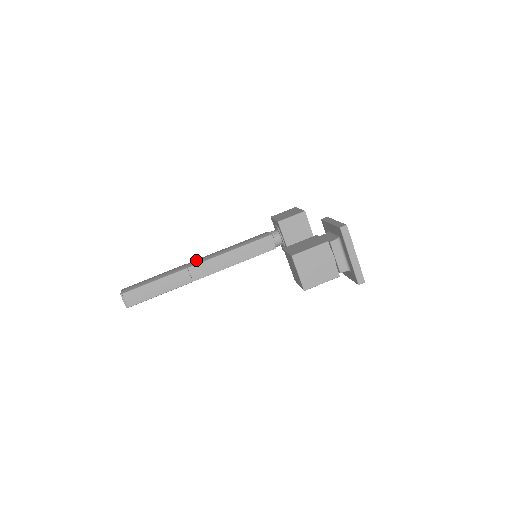
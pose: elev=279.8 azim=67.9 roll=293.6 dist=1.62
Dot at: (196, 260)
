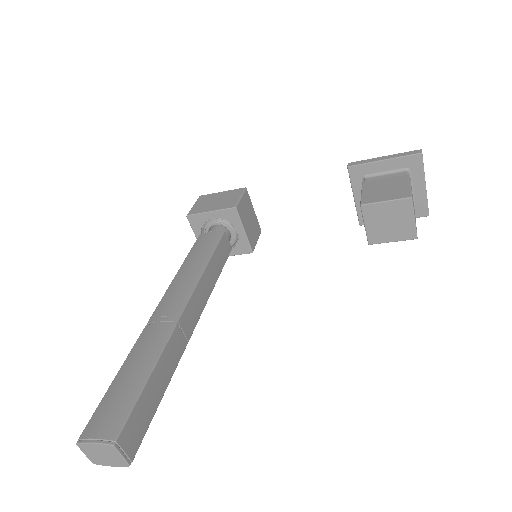
Dot at: (164, 309)
